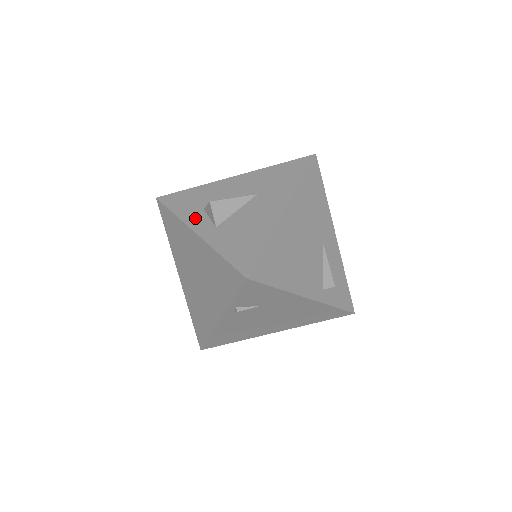
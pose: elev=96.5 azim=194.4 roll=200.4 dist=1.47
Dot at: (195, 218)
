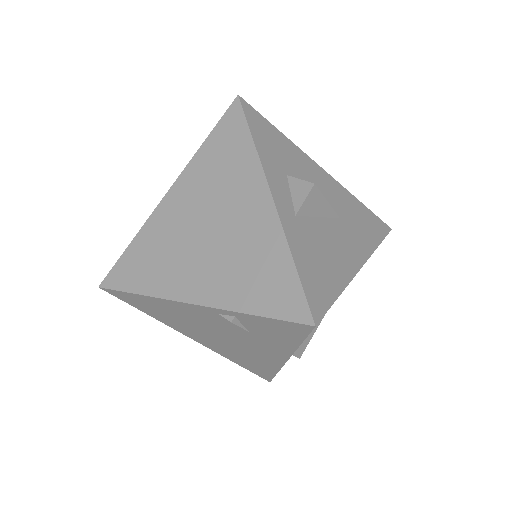
Dot at: (276, 176)
